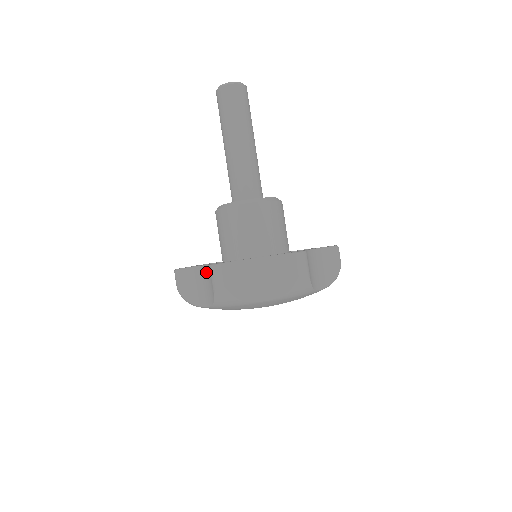
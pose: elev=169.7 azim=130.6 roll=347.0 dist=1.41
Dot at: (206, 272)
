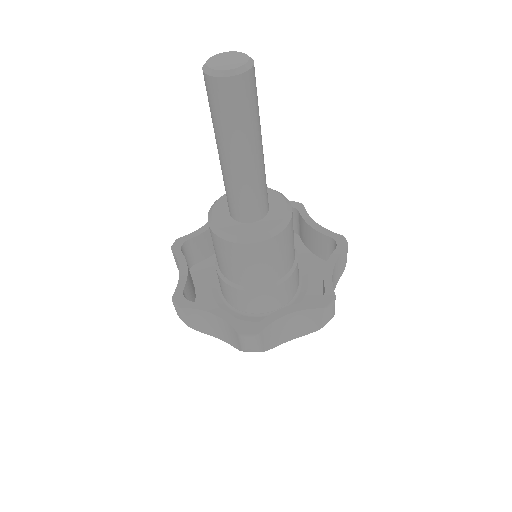
Dot at: (226, 326)
